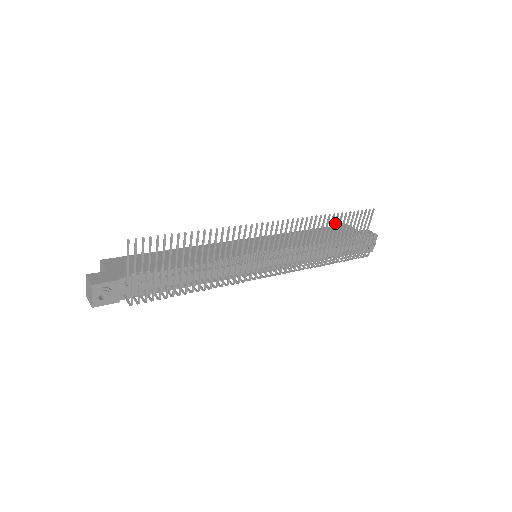
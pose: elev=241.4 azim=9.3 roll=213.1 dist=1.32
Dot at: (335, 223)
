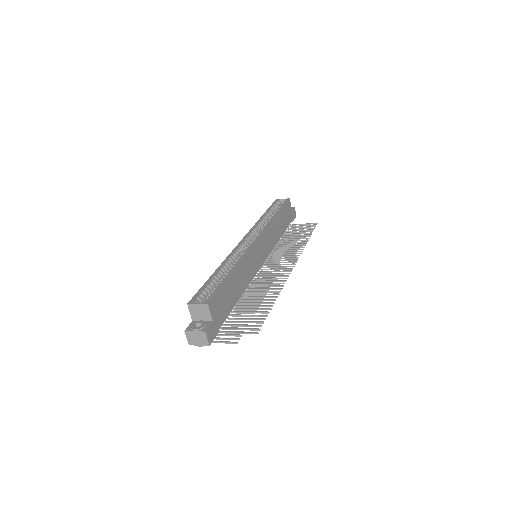
Dot at: occluded
